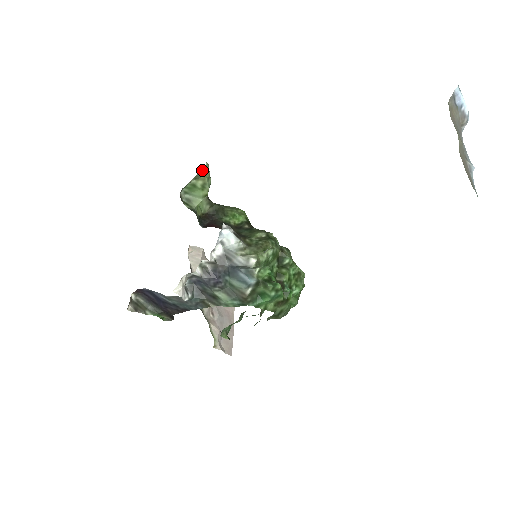
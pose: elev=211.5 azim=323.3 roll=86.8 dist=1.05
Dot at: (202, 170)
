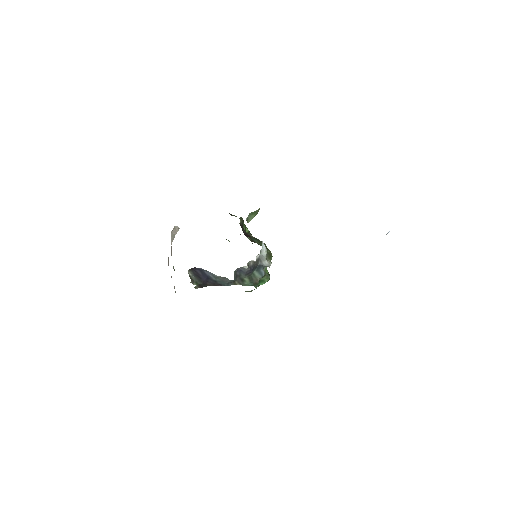
Dot at: occluded
